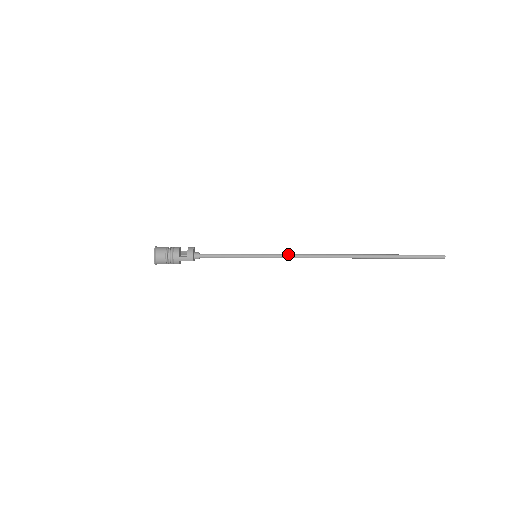
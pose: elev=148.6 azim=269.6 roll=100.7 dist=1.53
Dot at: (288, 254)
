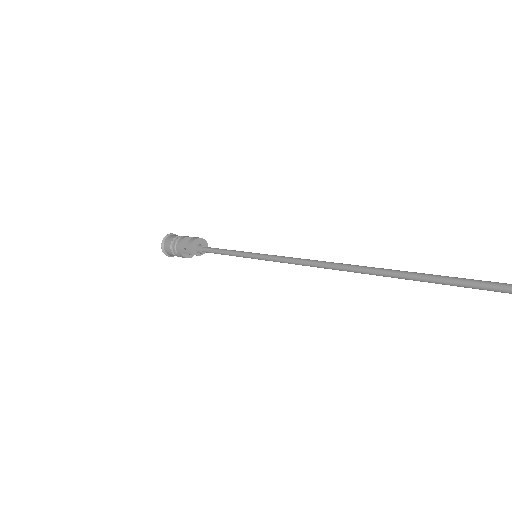
Dot at: (291, 257)
